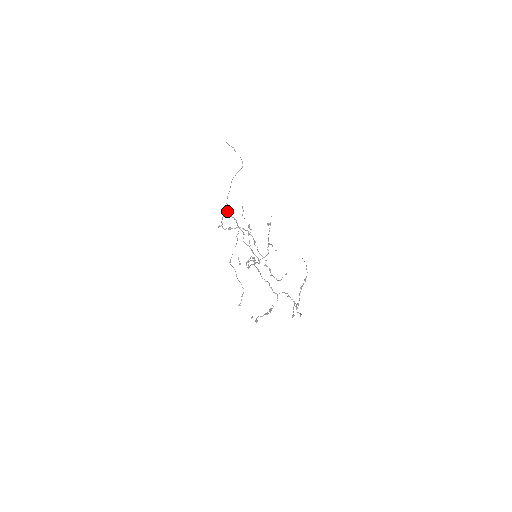
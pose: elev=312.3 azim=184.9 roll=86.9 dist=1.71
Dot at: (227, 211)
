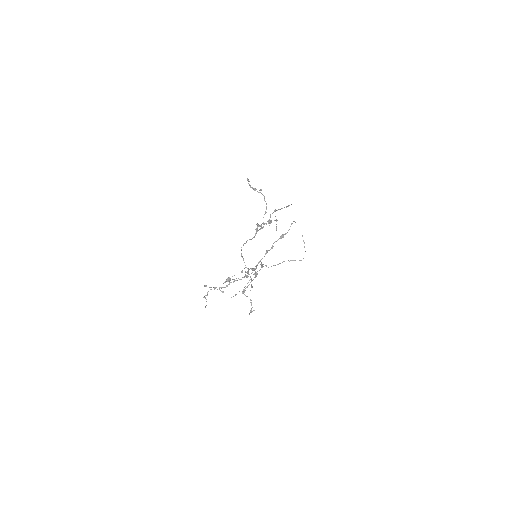
Dot at: occluded
